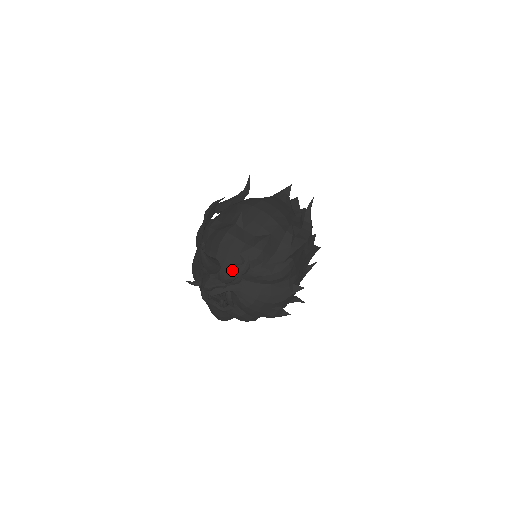
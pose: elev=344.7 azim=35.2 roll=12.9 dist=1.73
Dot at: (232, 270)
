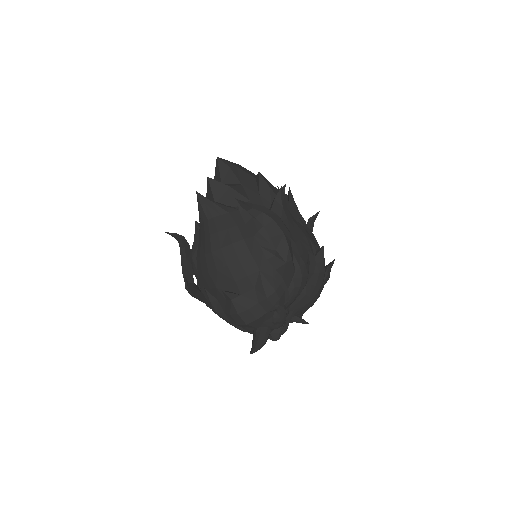
Dot at: (278, 322)
